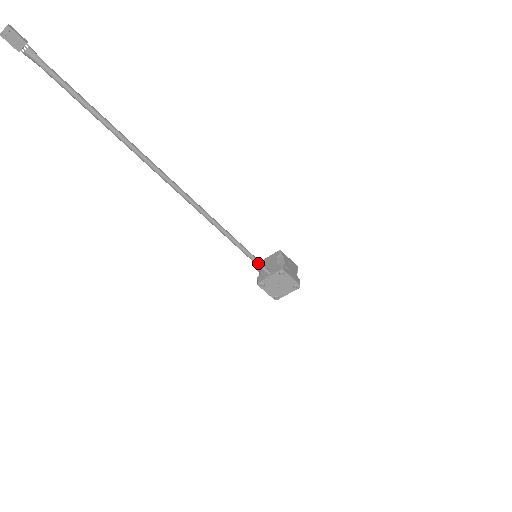
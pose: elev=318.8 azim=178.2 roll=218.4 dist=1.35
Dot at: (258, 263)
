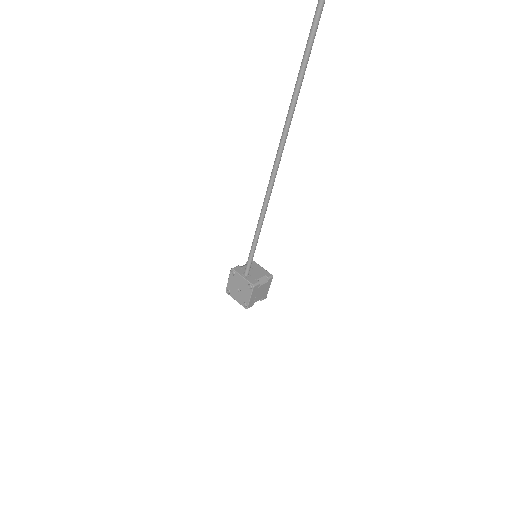
Dot at: (250, 261)
